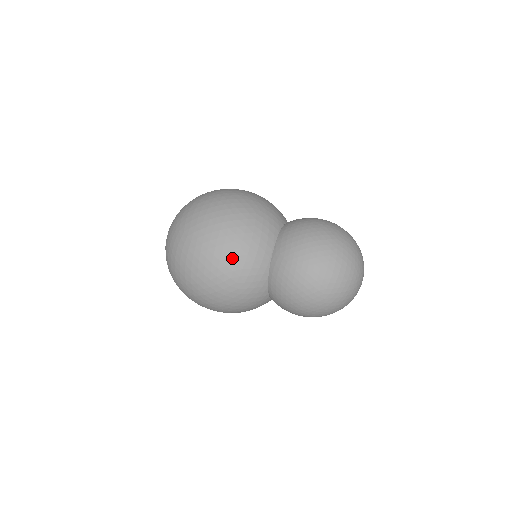
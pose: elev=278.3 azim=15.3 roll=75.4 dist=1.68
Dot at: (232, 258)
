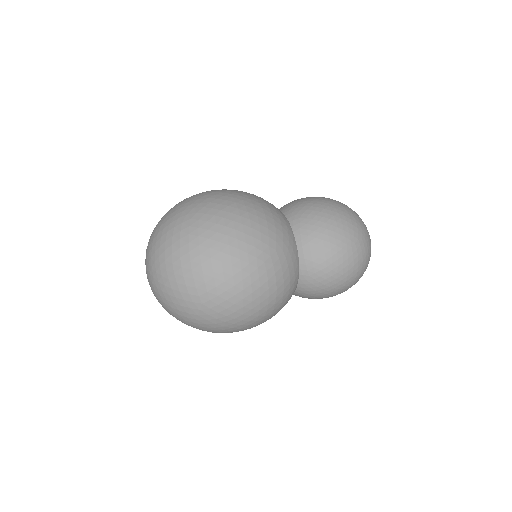
Dot at: (262, 224)
